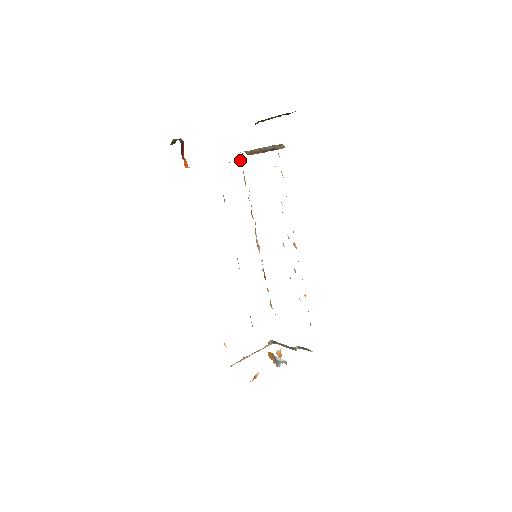
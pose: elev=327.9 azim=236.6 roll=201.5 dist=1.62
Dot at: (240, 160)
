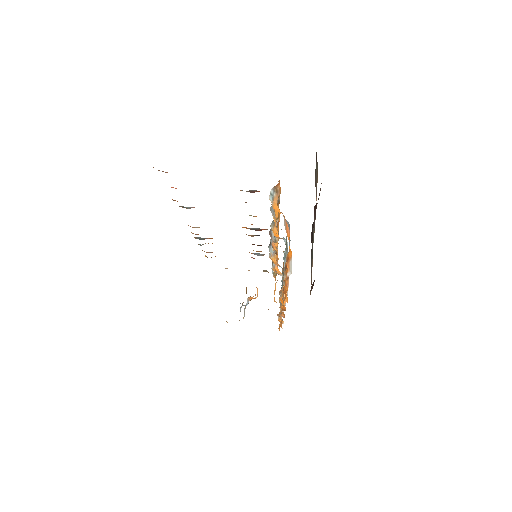
Dot at: (279, 184)
